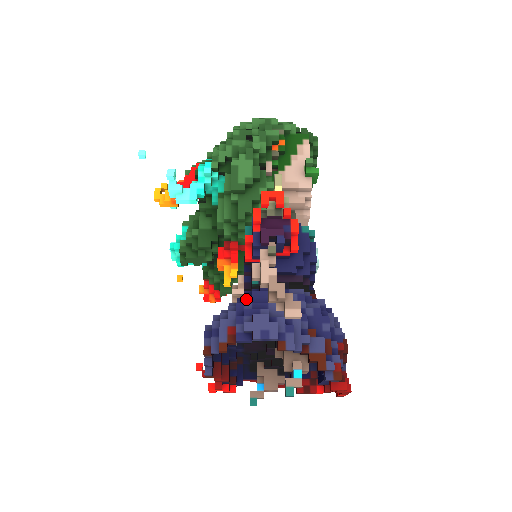
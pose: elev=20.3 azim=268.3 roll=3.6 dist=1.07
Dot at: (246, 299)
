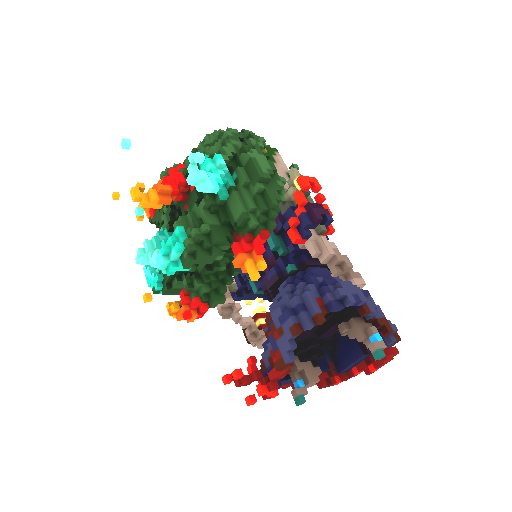
Dot at: (310, 276)
